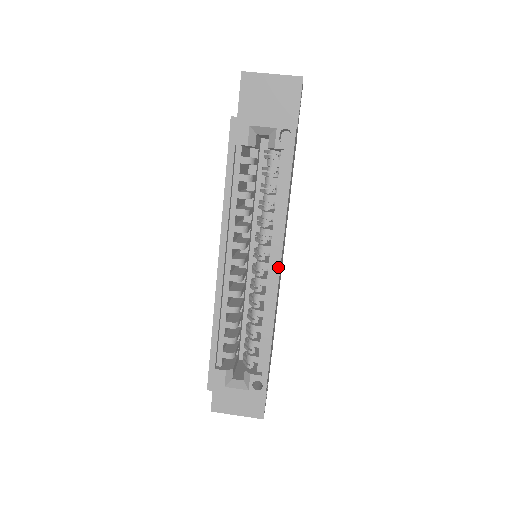
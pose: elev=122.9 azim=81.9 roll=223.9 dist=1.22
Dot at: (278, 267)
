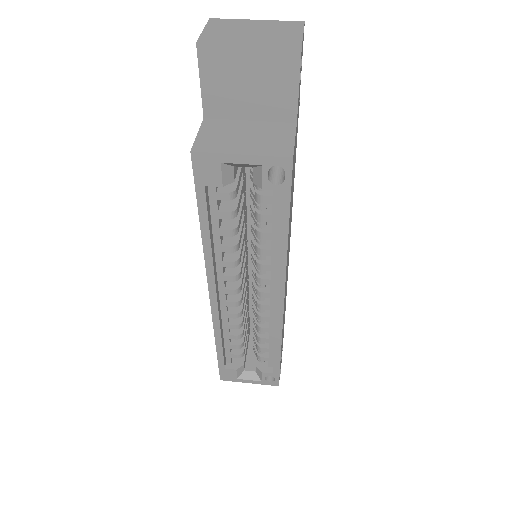
Dot at: (281, 302)
